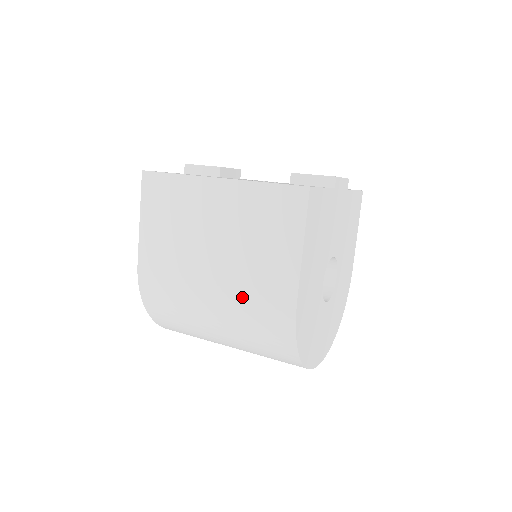
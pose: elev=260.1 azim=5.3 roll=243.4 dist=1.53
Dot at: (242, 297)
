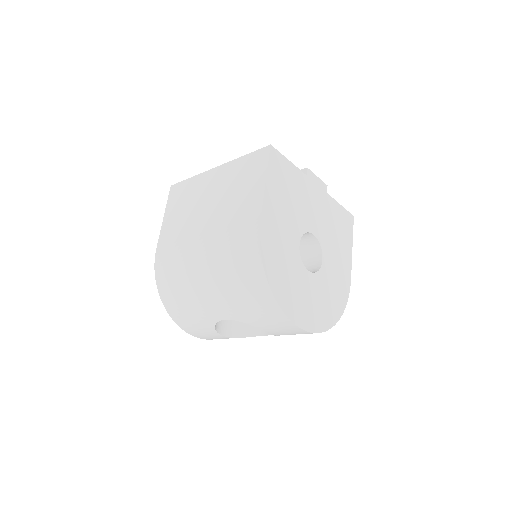
Dot at: (223, 238)
